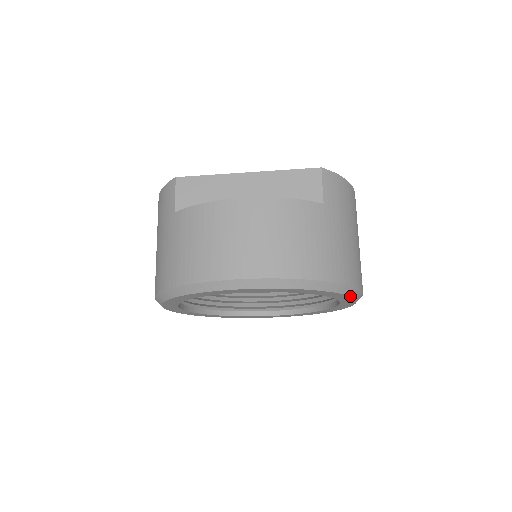
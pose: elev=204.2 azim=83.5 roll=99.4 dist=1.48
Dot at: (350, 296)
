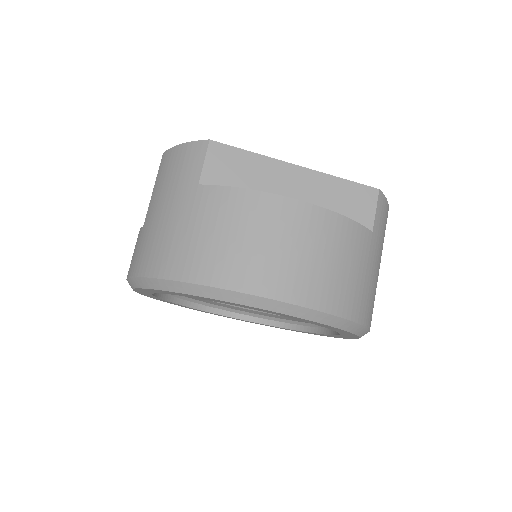
Dot at: (359, 337)
